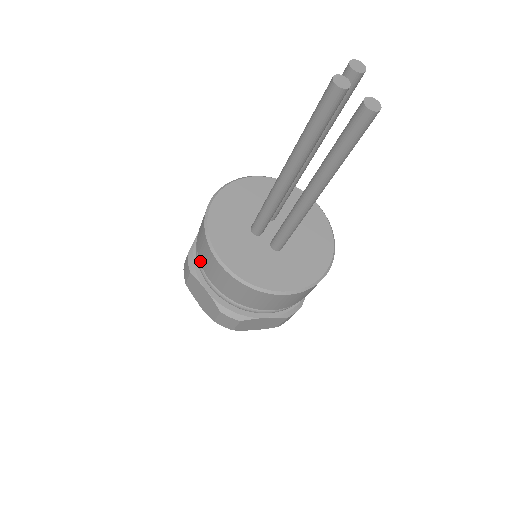
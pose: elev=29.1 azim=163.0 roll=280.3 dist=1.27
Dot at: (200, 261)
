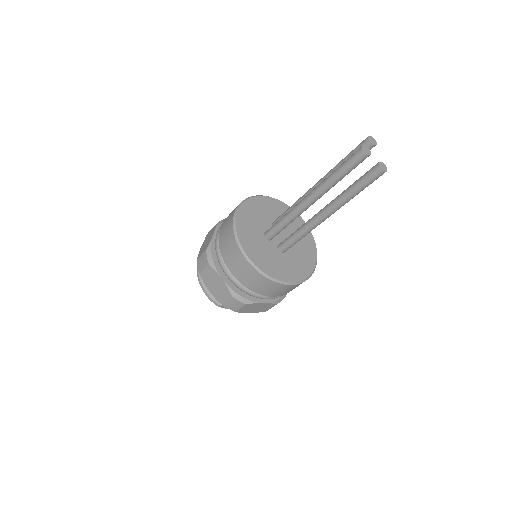
Dot at: (223, 256)
